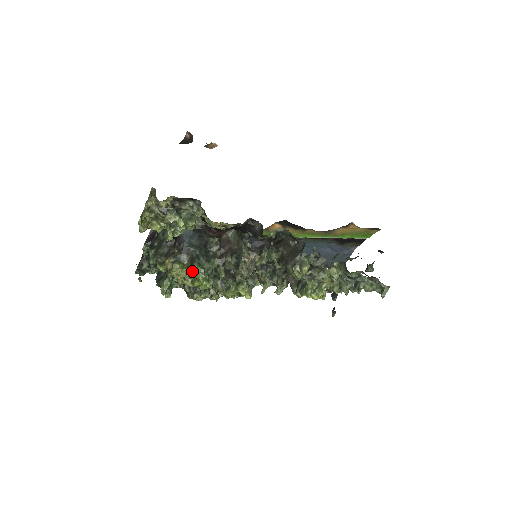
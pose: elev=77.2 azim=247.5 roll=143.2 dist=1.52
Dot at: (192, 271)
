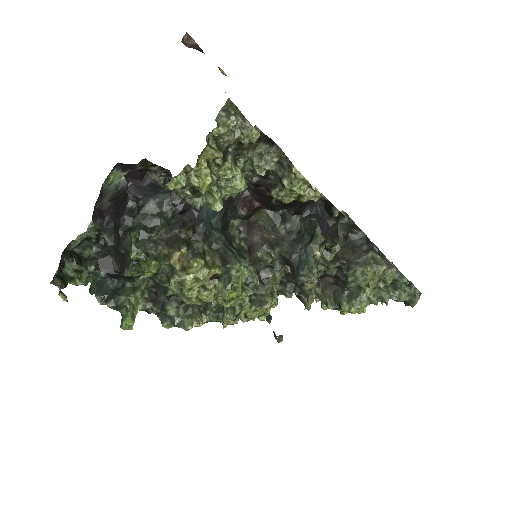
Dot at: (225, 273)
